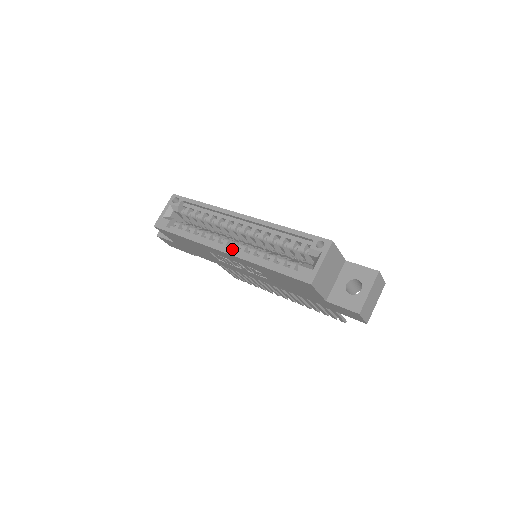
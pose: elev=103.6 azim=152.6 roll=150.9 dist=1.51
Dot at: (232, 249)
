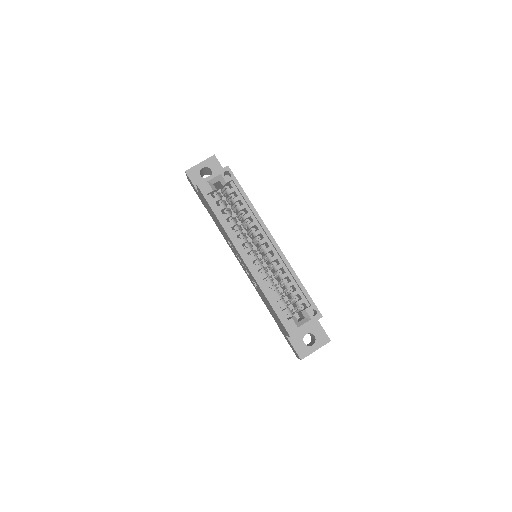
Dot at: (250, 261)
